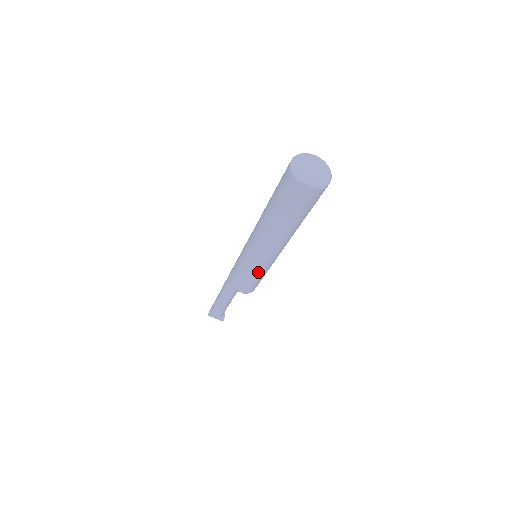
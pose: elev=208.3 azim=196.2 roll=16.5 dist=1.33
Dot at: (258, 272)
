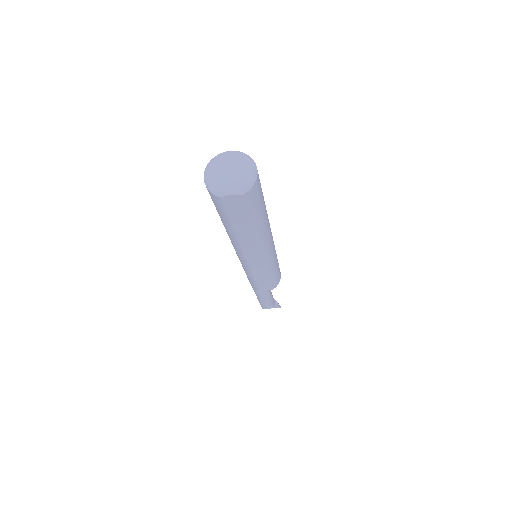
Dot at: (265, 272)
